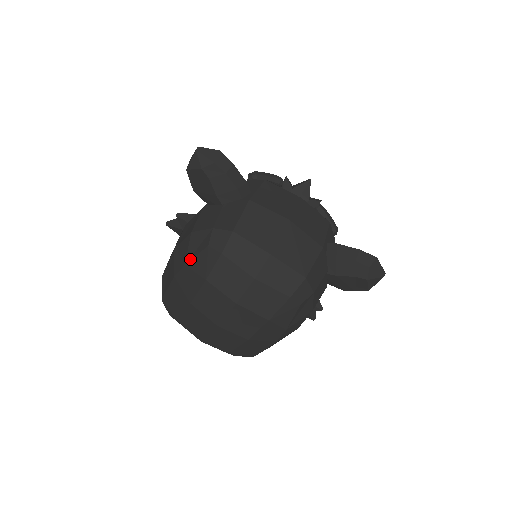
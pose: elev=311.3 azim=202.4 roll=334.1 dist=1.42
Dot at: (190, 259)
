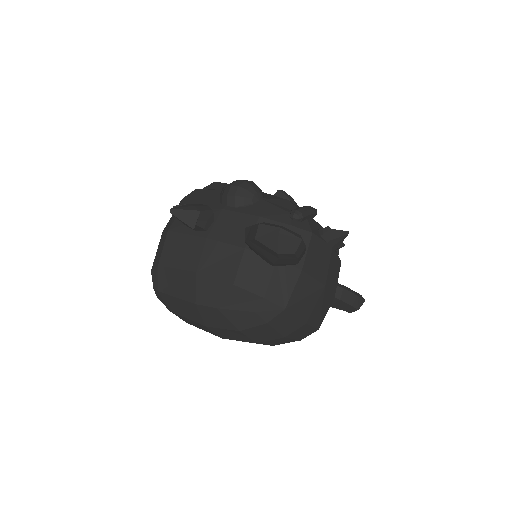
Dot at: (226, 308)
